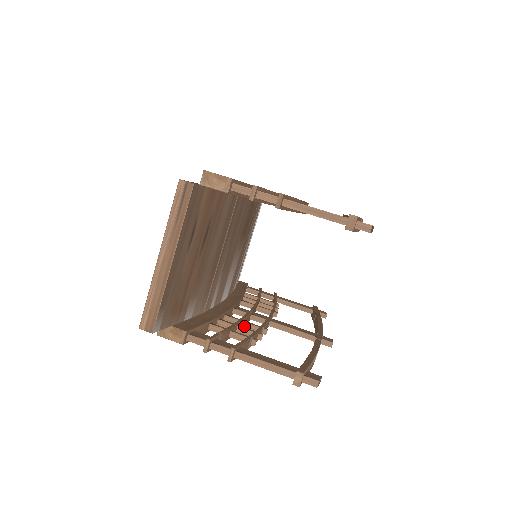
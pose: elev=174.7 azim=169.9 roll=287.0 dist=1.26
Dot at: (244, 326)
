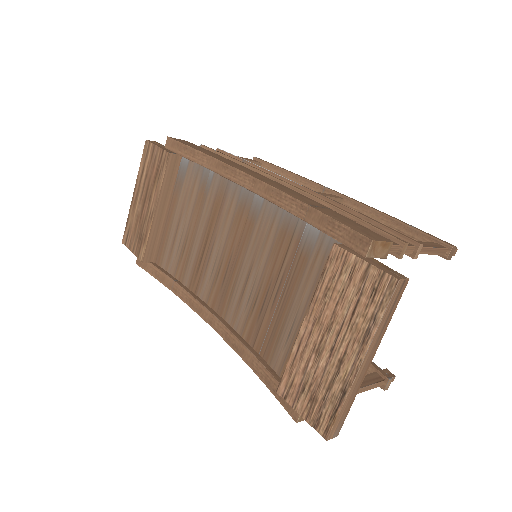
Dot at: occluded
